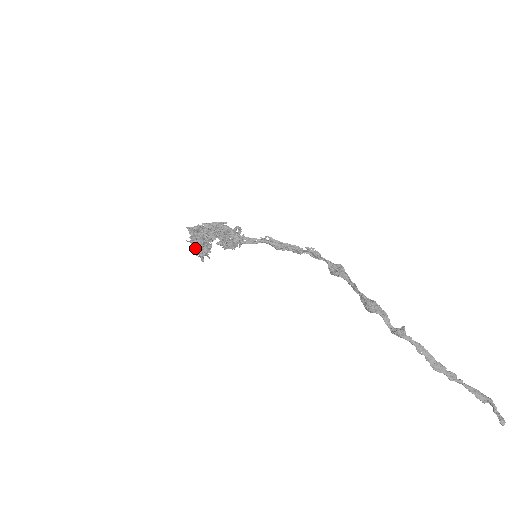
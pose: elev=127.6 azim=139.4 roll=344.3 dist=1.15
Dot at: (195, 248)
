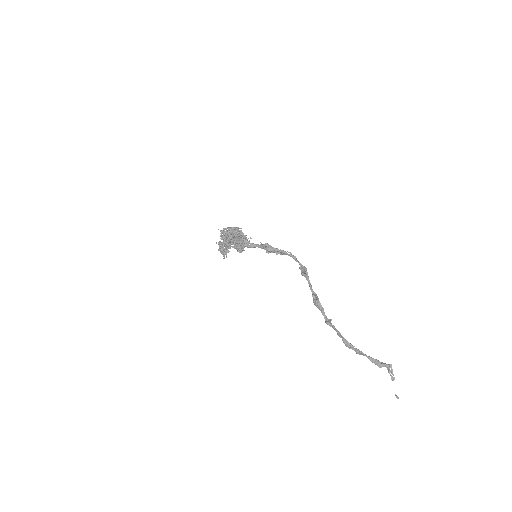
Dot at: (219, 250)
